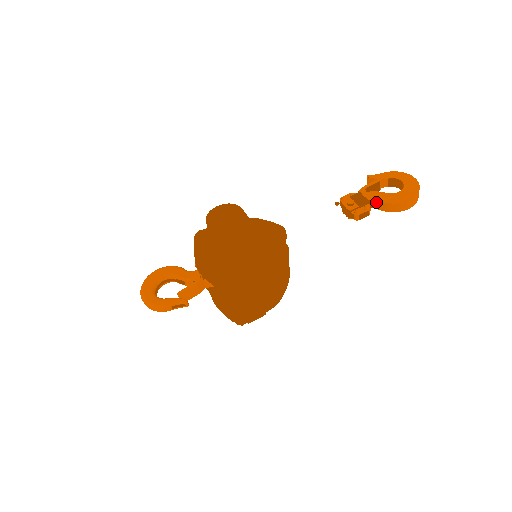
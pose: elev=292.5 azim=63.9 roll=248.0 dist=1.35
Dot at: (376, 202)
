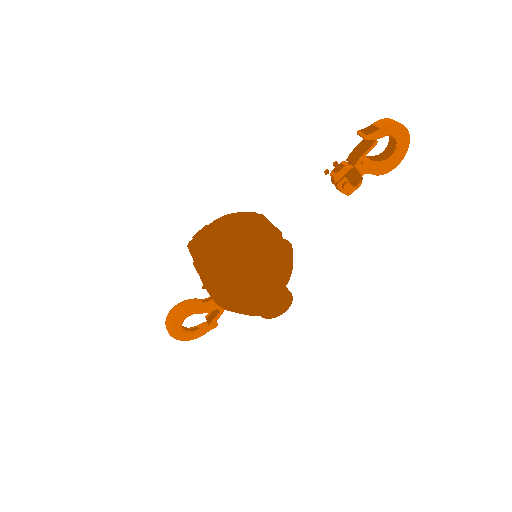
Dot at: (367, 172)
